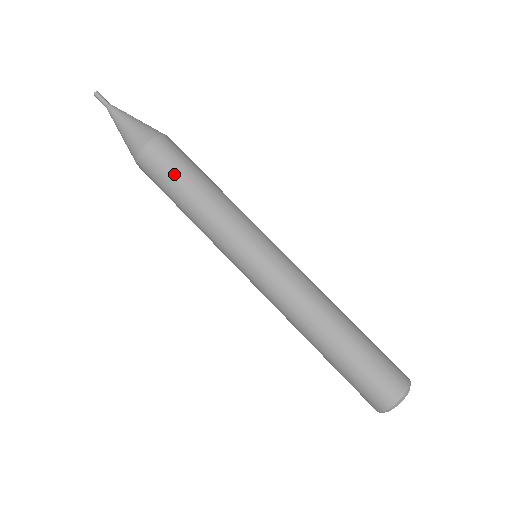
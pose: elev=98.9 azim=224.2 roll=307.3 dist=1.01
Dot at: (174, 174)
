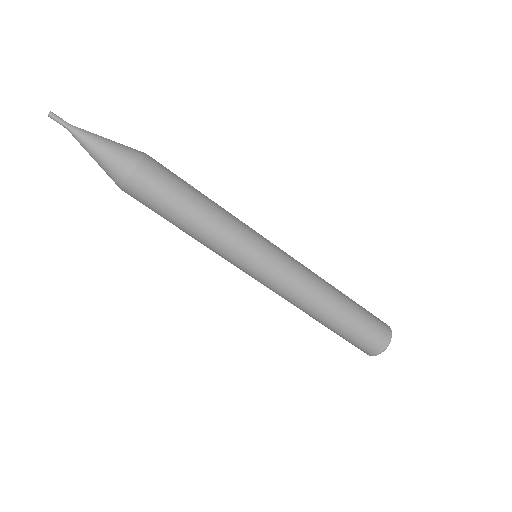
Dot at: (175, 190)
